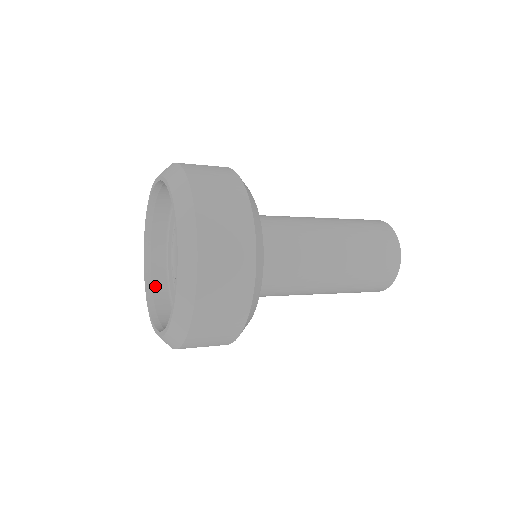
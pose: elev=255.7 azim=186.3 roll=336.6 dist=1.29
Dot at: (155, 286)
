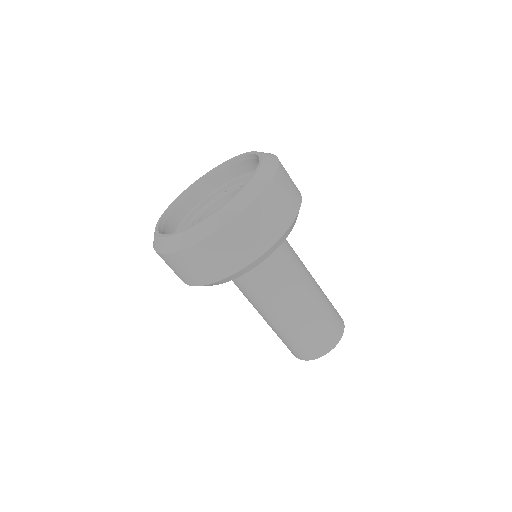
Dot at: (186, 200)
